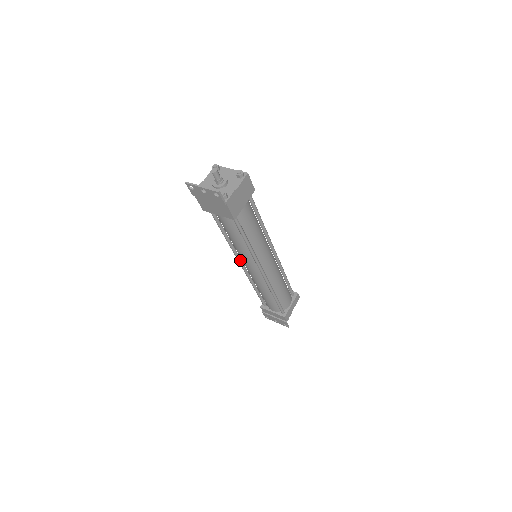
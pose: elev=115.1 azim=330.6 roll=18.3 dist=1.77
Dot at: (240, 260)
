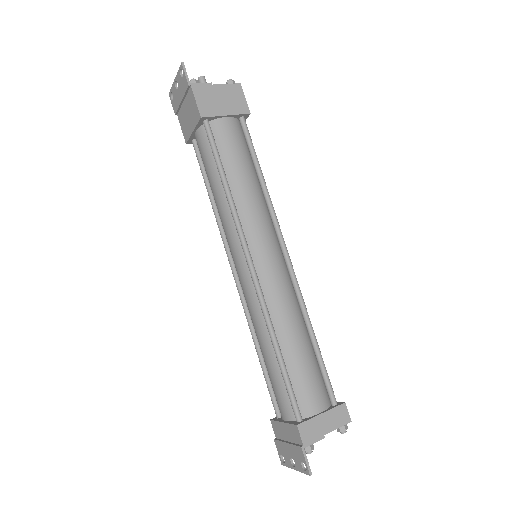
Dot at: (231, 259)
